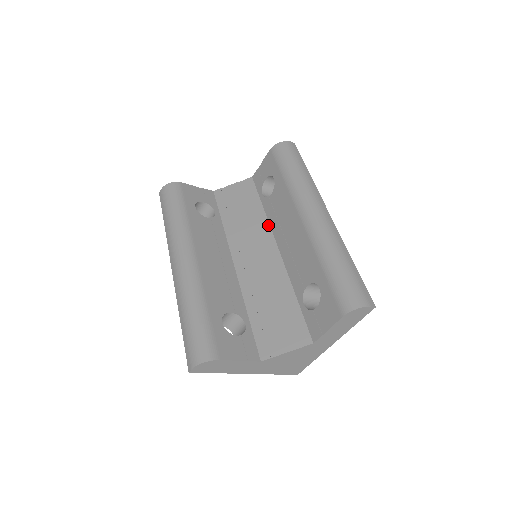
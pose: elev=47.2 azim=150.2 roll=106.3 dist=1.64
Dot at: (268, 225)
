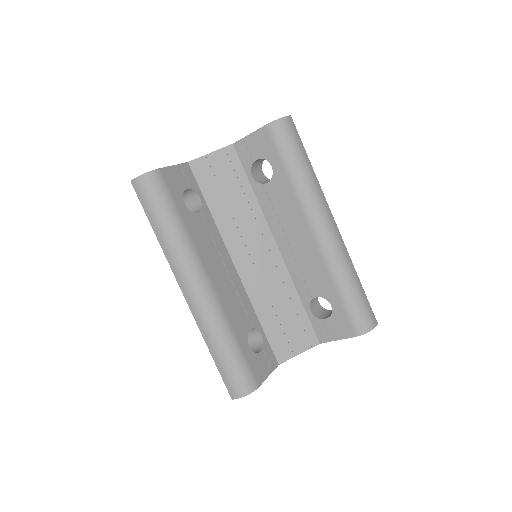
Dot at: (263, 217)
